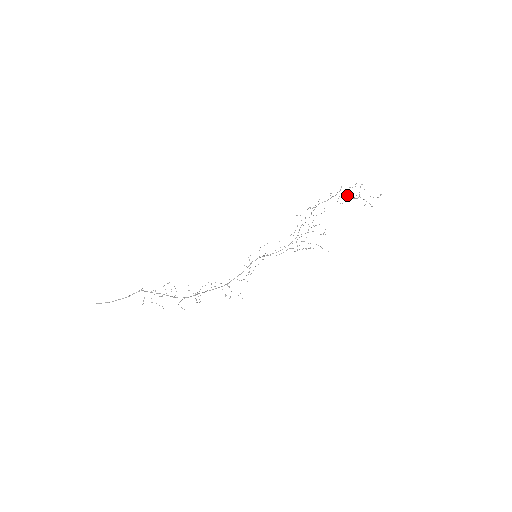
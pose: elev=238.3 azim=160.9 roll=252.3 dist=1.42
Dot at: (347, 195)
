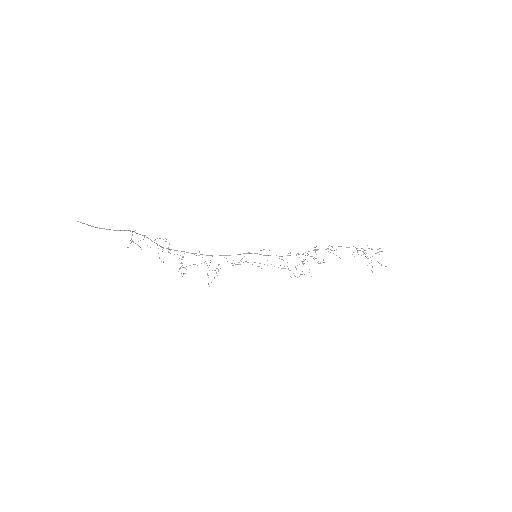
Dot at: occluded
